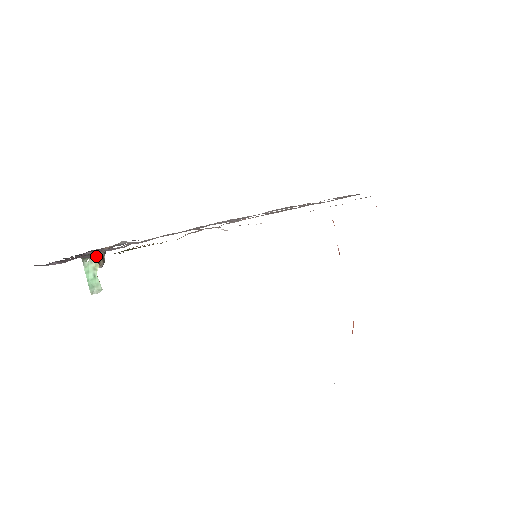
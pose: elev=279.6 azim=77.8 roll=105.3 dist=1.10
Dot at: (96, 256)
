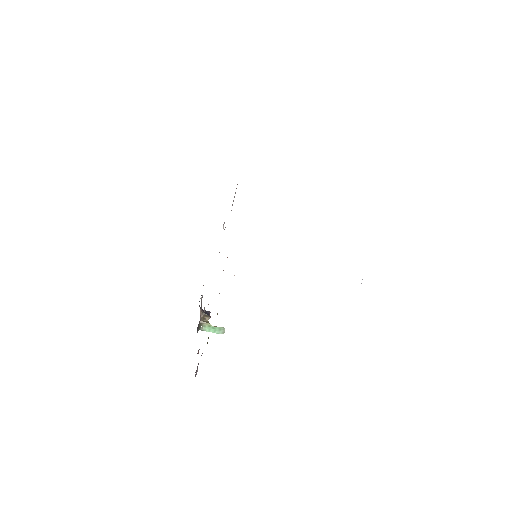
Dot at: (202, 322)
